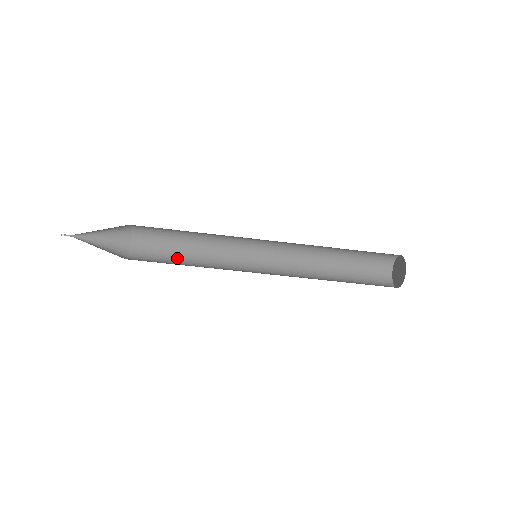
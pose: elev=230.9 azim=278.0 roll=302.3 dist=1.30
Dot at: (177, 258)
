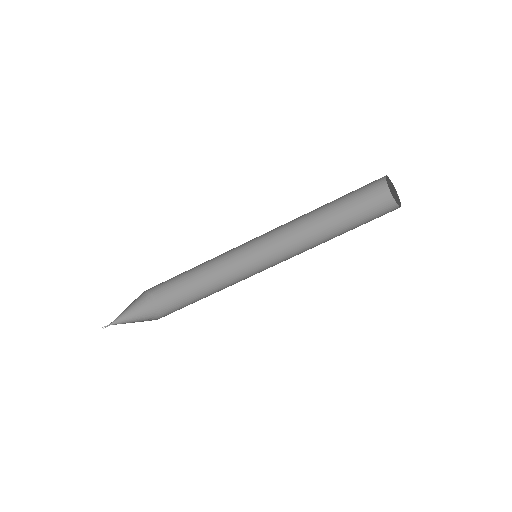
Dot at: (195, 285)
